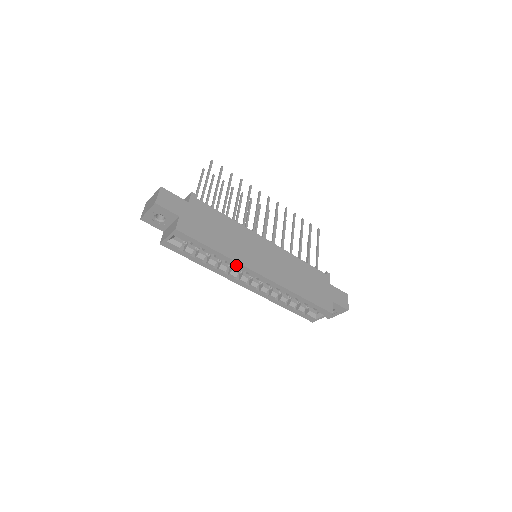
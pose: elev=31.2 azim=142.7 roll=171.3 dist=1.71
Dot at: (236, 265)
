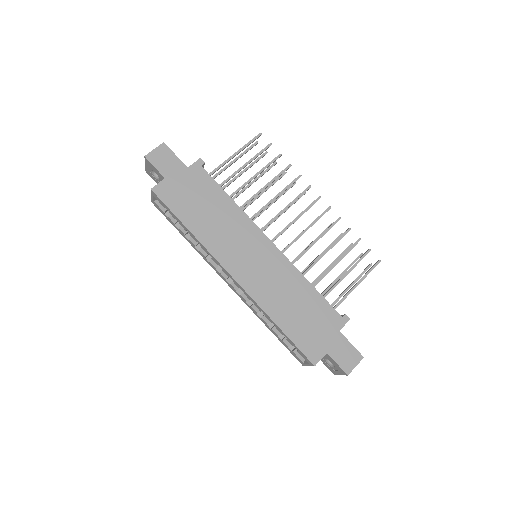
Dot at: (209, 253)
